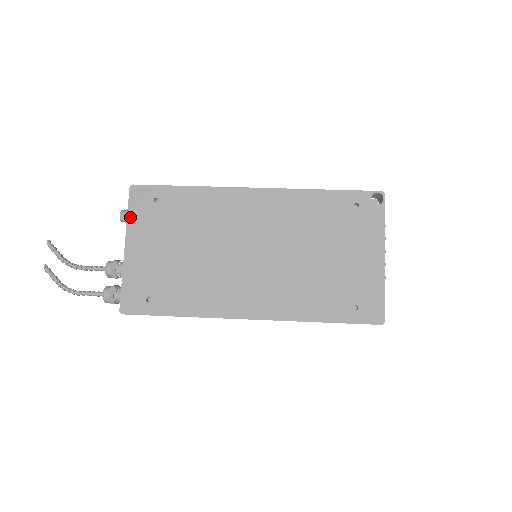
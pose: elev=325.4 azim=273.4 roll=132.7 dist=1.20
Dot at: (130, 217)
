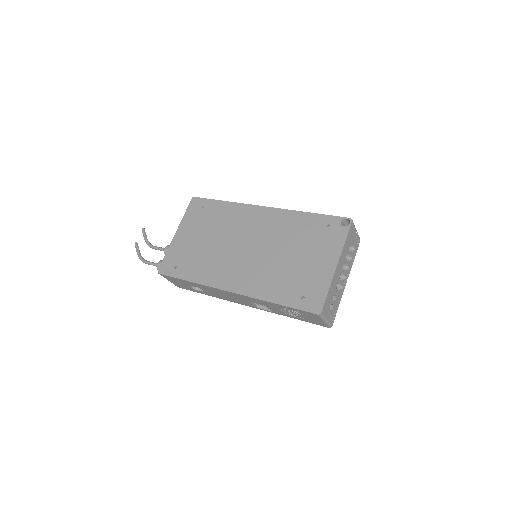
Dot at: (185, 216)
